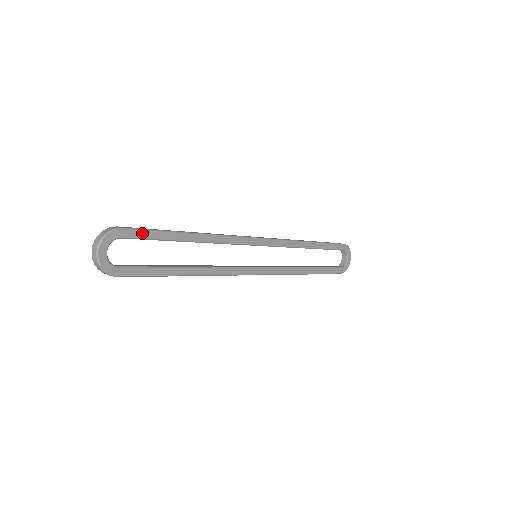
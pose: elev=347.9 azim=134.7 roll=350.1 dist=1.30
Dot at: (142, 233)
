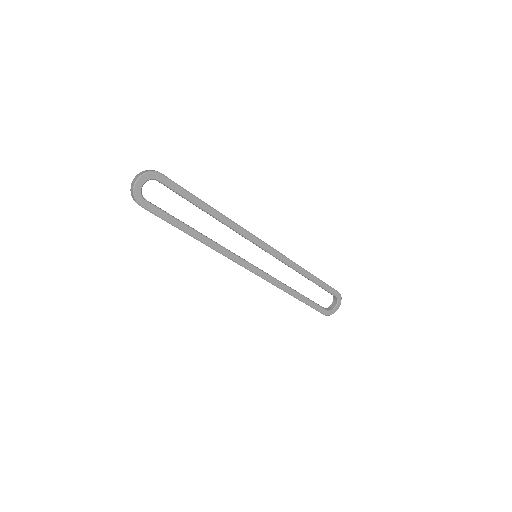
Dot at: (175, 186)
